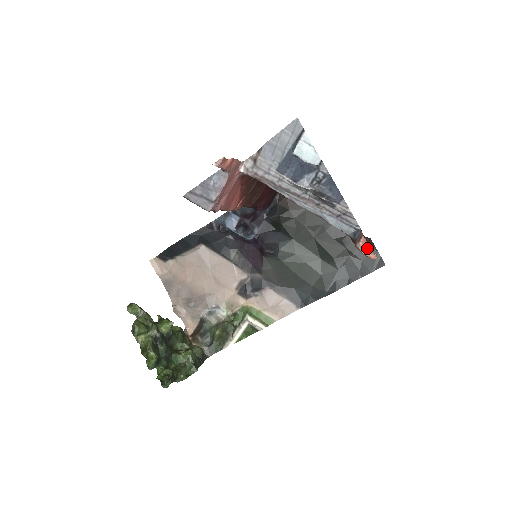
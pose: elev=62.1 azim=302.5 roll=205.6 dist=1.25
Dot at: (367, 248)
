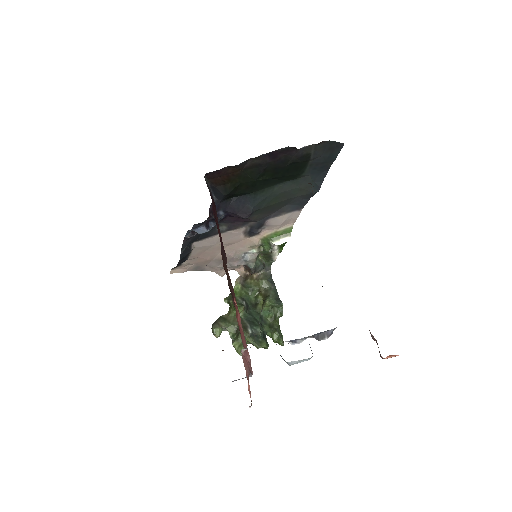
Dot at: (390, 357)
